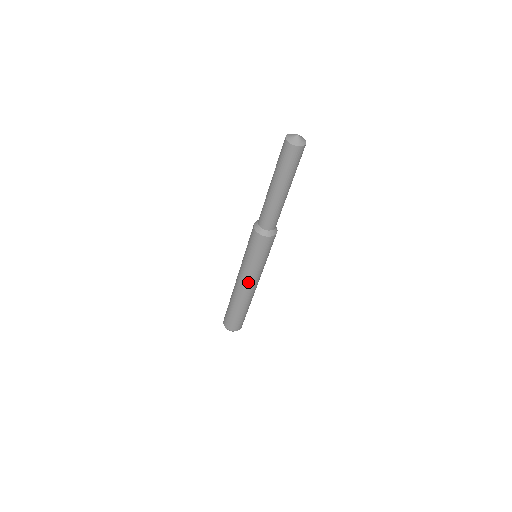
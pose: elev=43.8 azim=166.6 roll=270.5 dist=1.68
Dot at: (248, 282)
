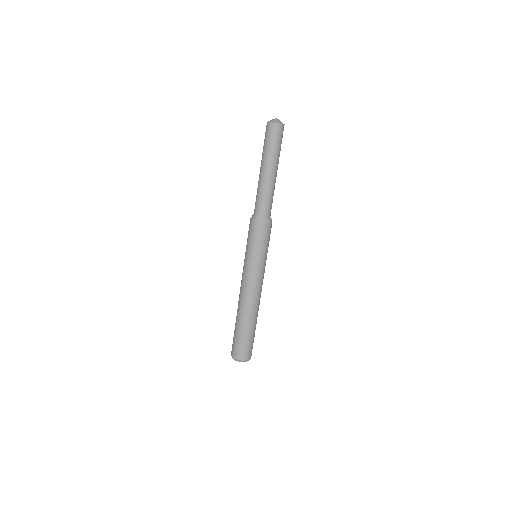
Dot at: (257, 285)
